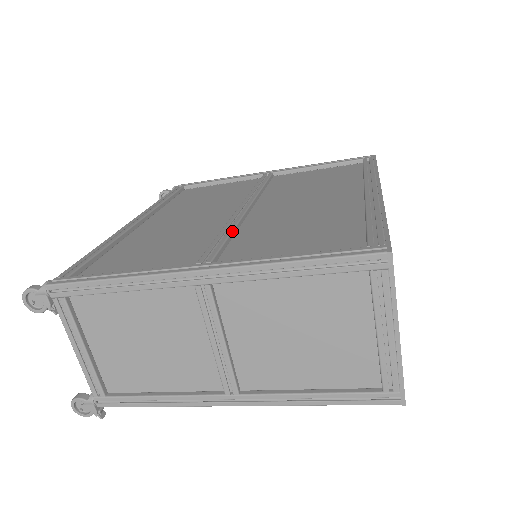
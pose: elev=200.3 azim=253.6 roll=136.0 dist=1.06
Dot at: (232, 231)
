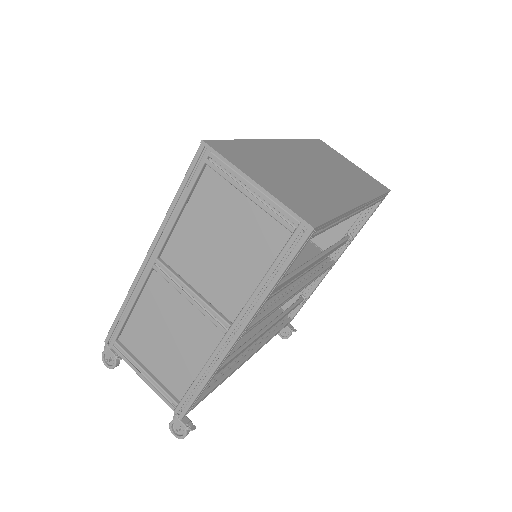
Dot at: occluded
